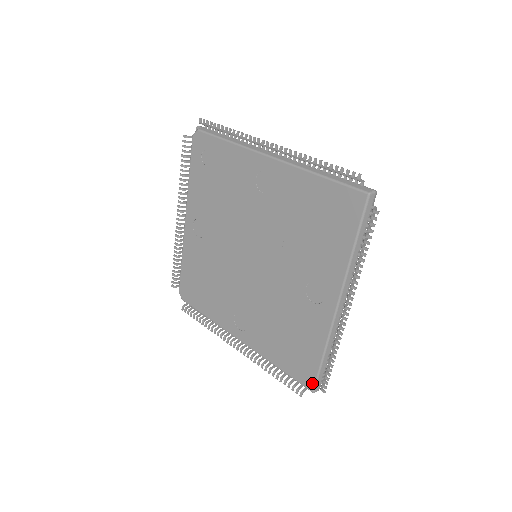
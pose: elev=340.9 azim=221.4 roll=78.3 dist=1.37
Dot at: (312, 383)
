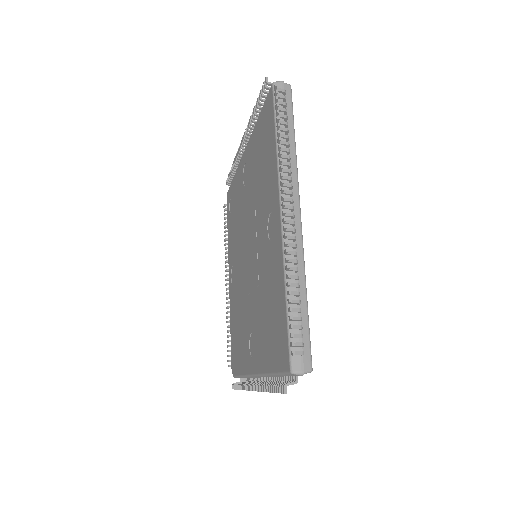
Dot at: (287, 356)
